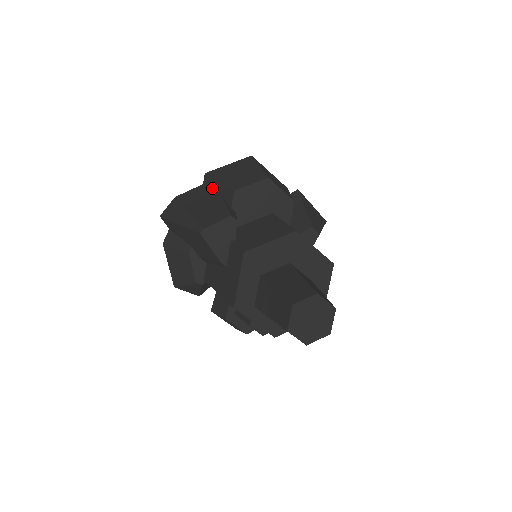
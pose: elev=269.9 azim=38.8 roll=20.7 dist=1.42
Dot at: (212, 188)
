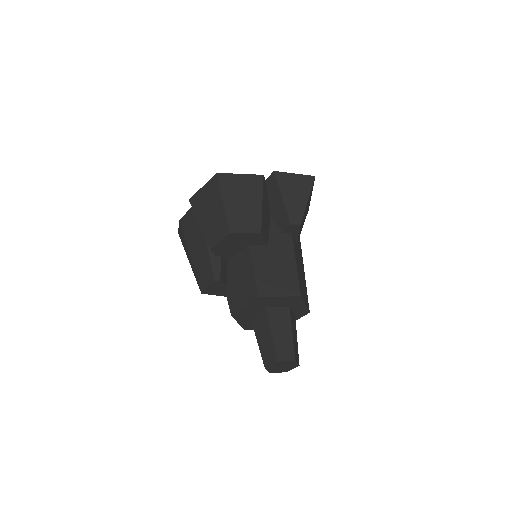
Dot at: occluded
